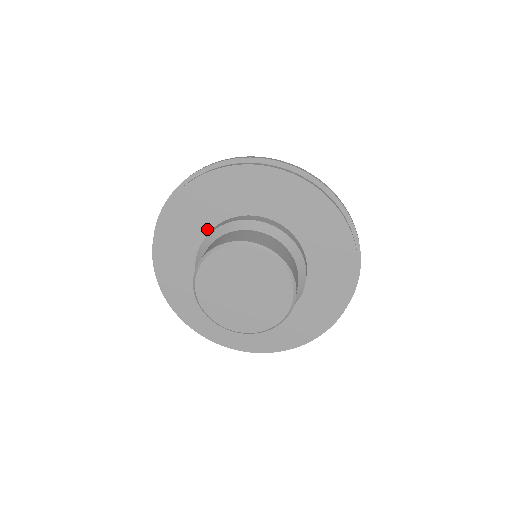
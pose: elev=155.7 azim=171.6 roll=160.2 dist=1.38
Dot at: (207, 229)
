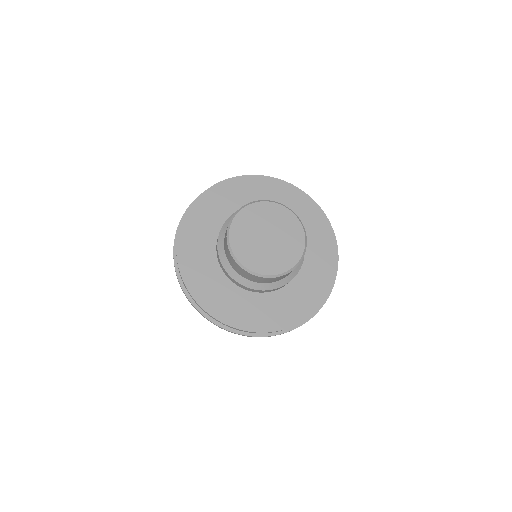
Dot at: (214, 256)
